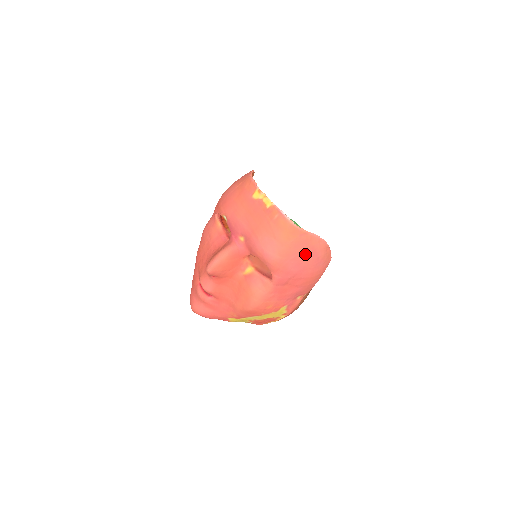
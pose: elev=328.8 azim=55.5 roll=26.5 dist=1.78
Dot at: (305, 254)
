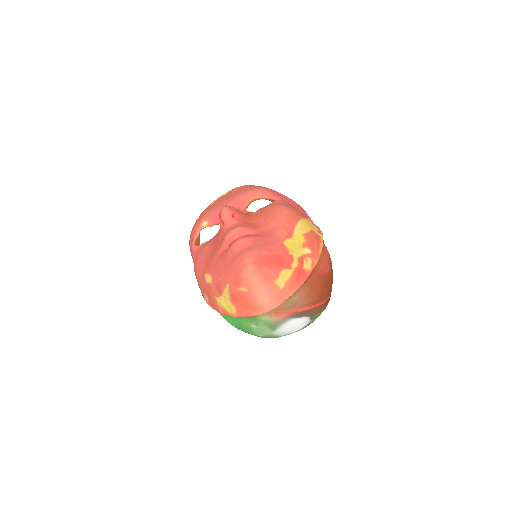
Dot at: occluded
